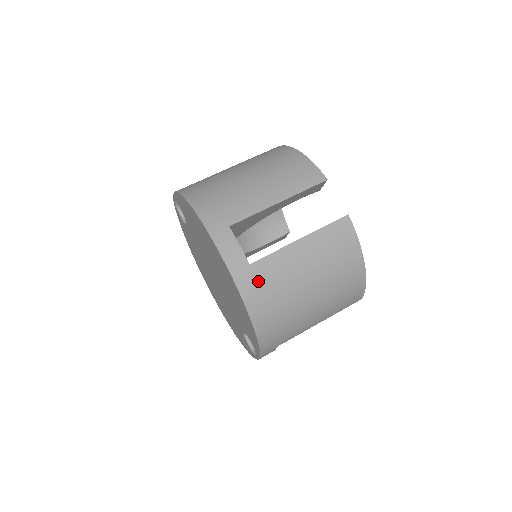
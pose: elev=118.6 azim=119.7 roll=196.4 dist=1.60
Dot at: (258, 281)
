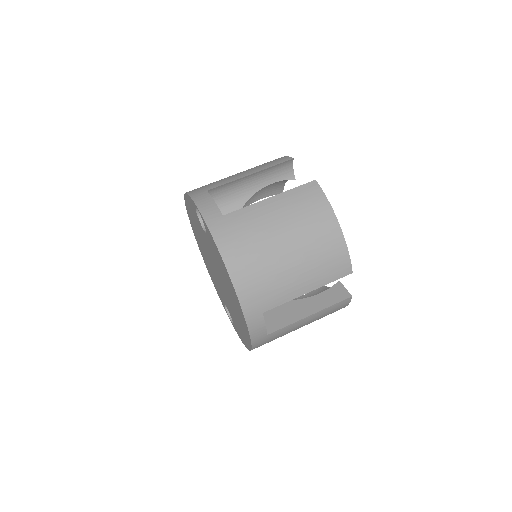
Dot at: (268, 340)
